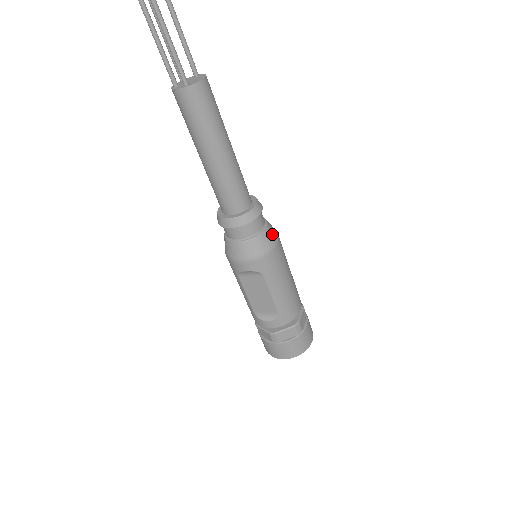
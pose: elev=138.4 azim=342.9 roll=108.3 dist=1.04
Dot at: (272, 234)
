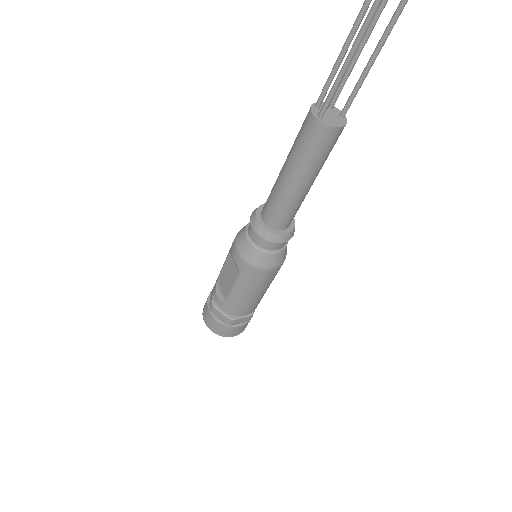
Dot at: (275, 261)
